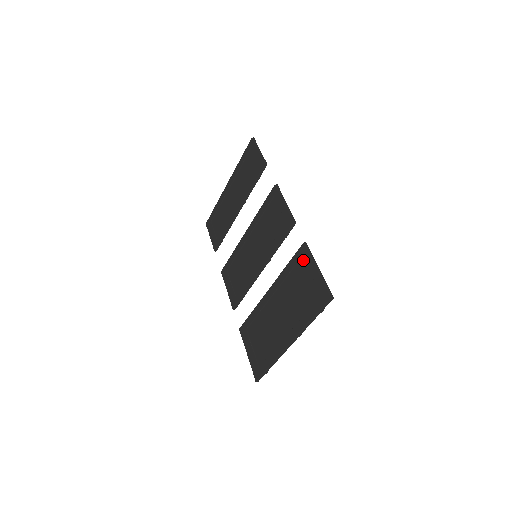
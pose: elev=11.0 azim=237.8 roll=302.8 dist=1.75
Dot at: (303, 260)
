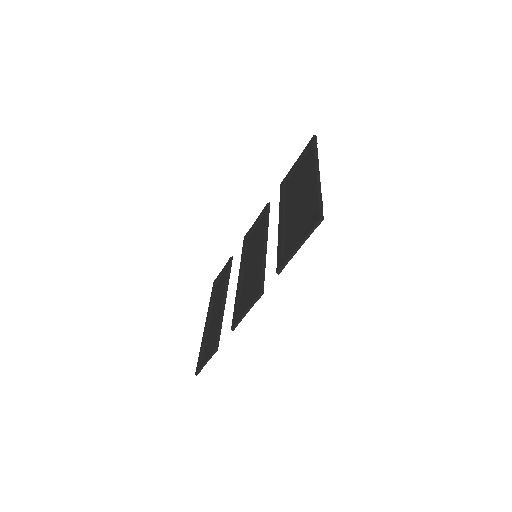
Dot at: (287, 181)
